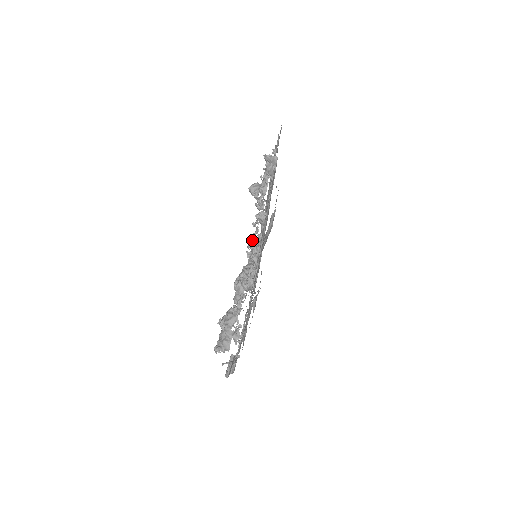
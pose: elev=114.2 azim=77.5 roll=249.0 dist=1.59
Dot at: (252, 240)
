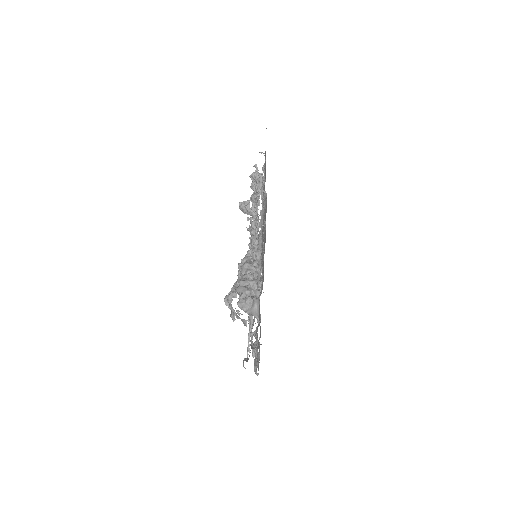
Dot at: occluded
